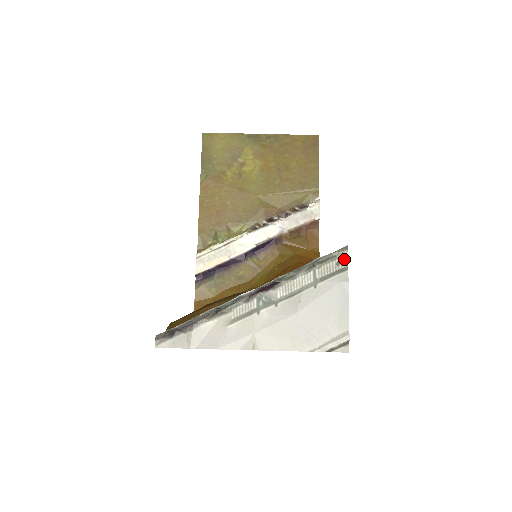
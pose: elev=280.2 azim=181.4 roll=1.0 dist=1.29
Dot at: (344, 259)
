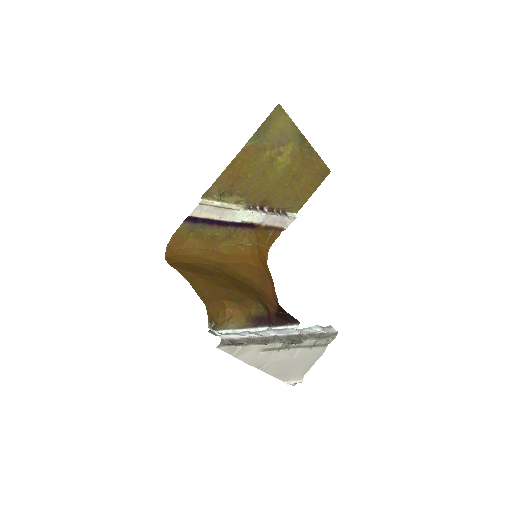
Dot at: (332, 340)
